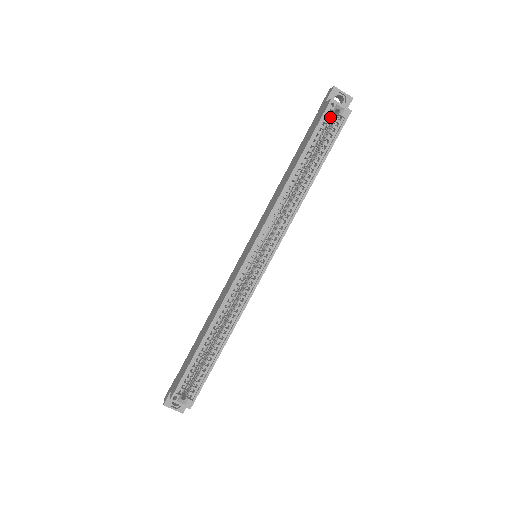
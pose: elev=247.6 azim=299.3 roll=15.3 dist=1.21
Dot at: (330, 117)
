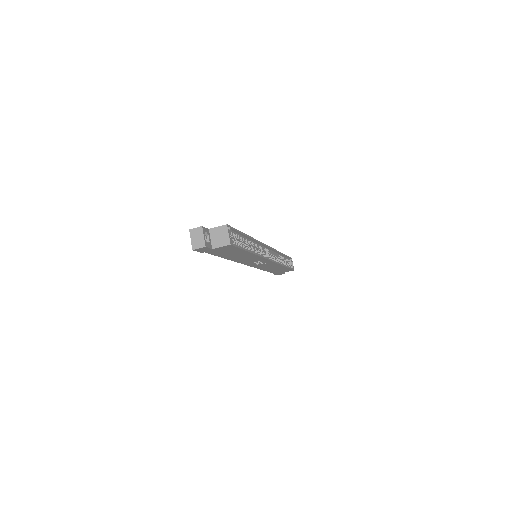
Dot at: (289, 262)
